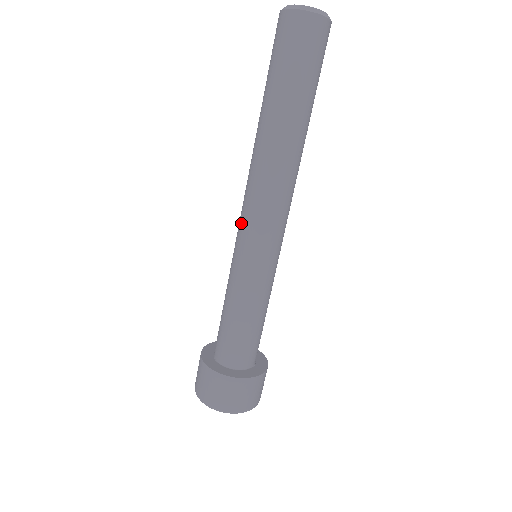
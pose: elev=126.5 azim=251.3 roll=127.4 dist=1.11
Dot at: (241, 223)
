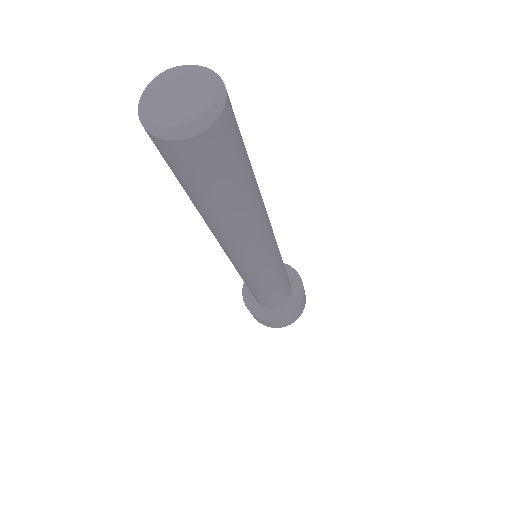
Dot at: (233, 263)
